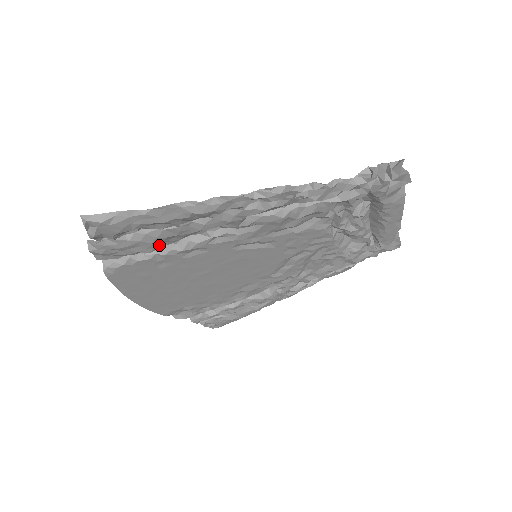
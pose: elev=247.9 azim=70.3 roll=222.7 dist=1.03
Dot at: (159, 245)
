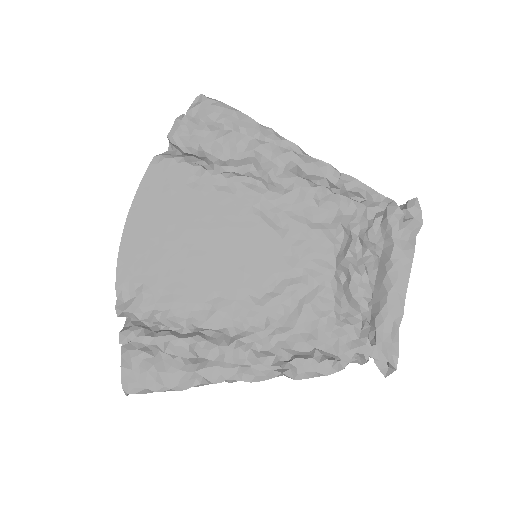
Dot at: (214, 152)
